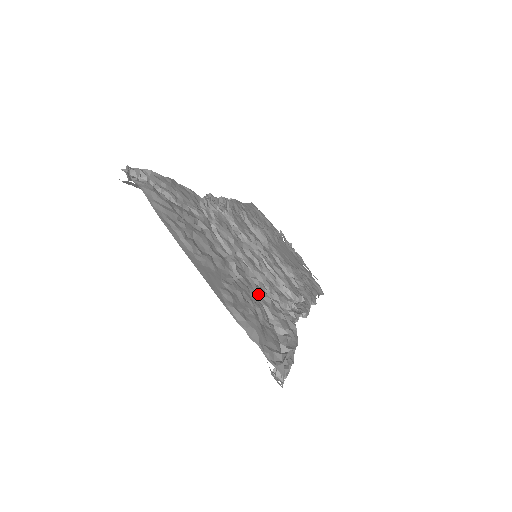
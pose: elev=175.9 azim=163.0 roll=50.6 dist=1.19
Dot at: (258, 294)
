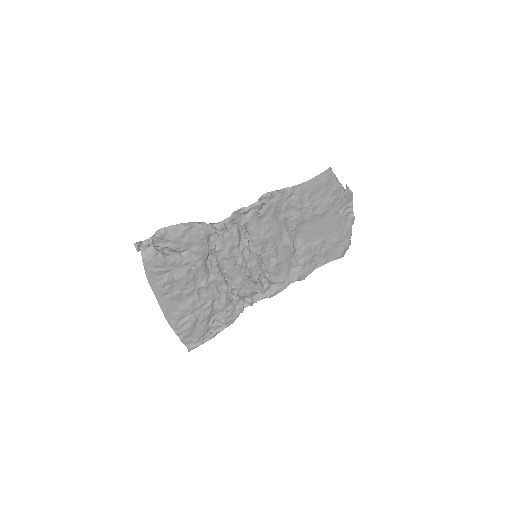
Dot at: (217, 301)
